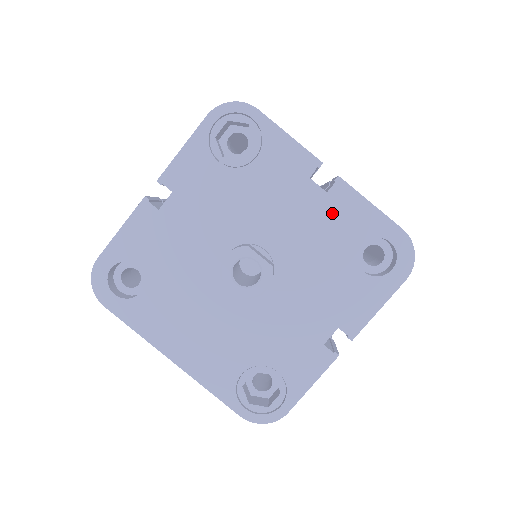
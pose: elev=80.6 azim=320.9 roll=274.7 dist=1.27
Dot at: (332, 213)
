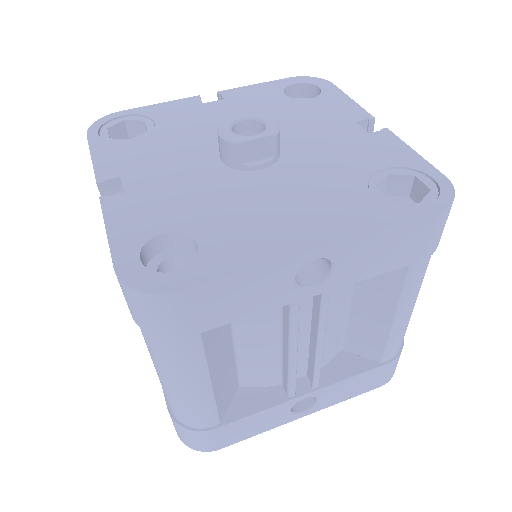
Dot at: (244, 101)
